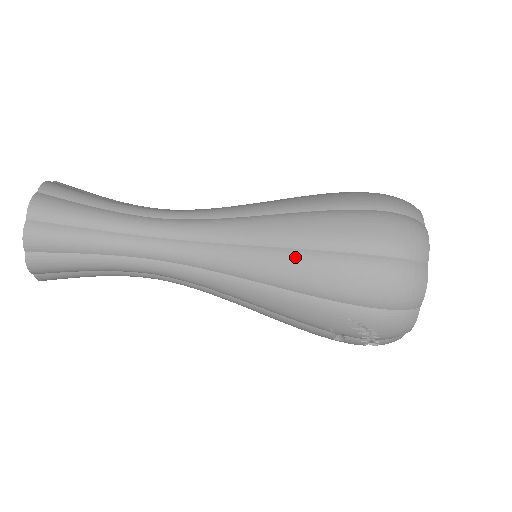
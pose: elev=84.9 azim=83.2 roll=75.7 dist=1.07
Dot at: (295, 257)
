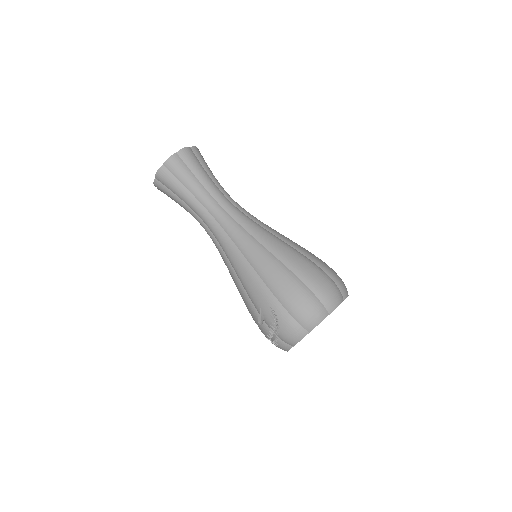
Dot at: (273, 260)
